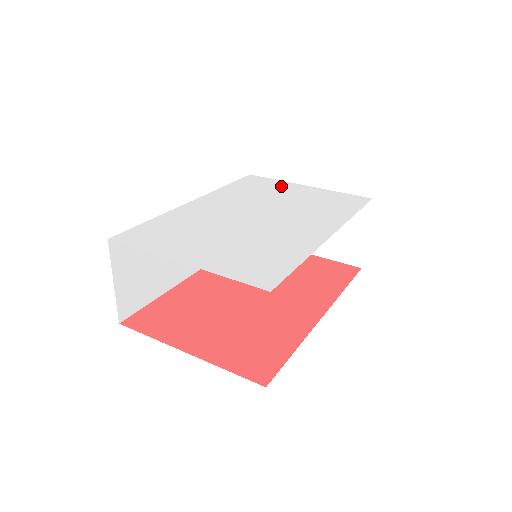
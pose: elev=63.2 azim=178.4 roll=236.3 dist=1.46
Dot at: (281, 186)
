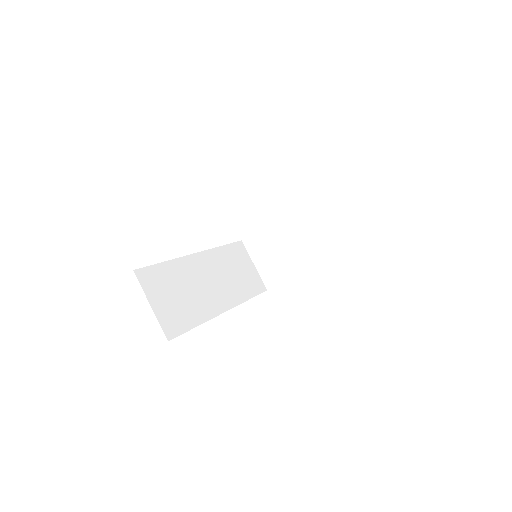
Dot at: occluded
